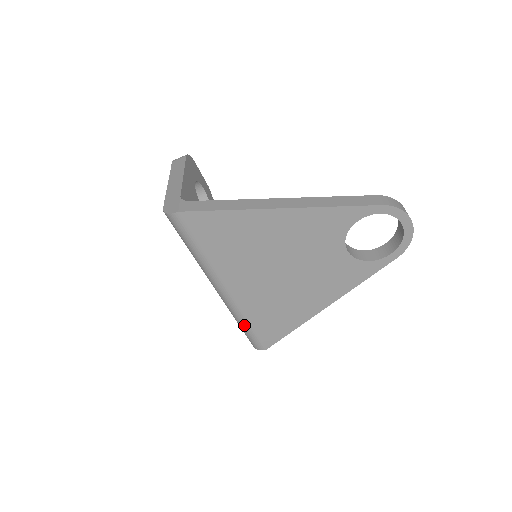
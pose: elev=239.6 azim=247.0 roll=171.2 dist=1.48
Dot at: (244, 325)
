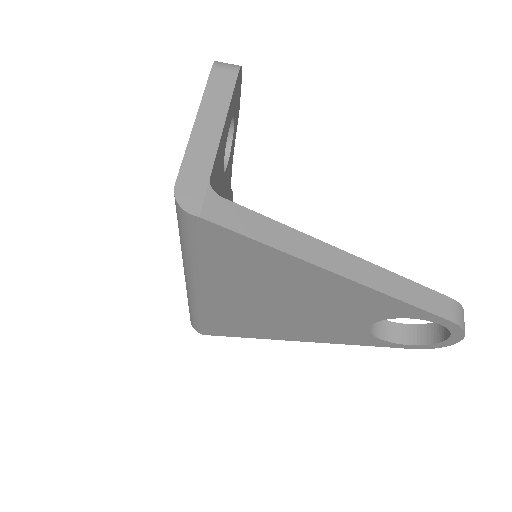
Dot at: (196, 315)
